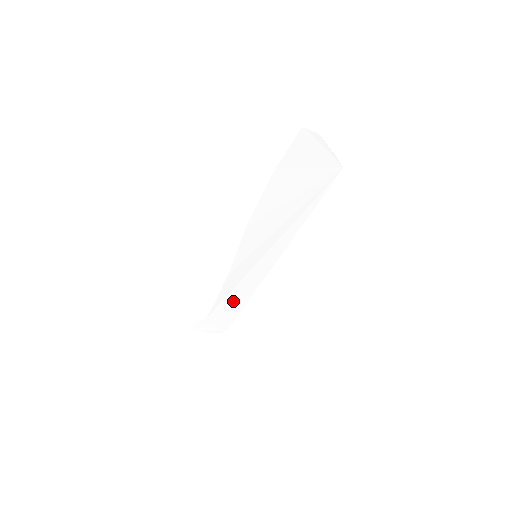
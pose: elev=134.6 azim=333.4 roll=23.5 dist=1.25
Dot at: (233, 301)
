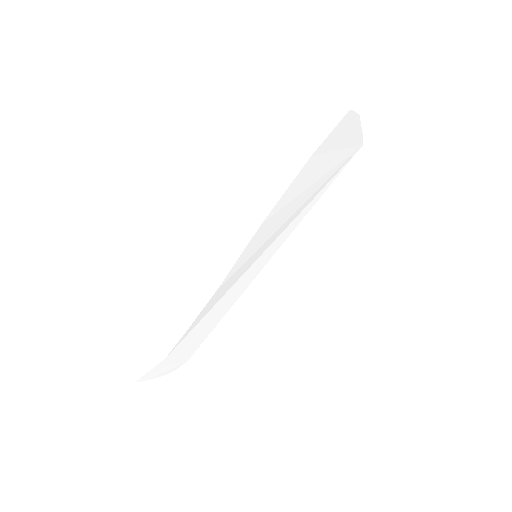
Dot at: (209, 320)
